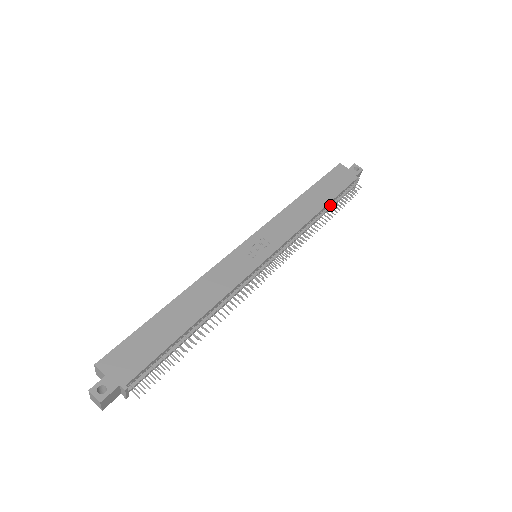
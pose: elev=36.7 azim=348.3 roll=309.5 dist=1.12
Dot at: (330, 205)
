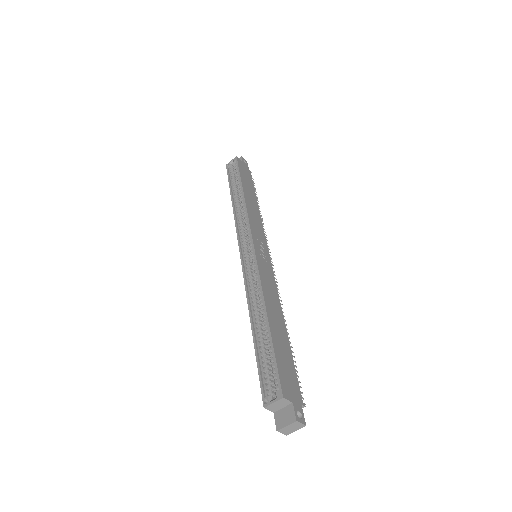
Dot at: occluded
